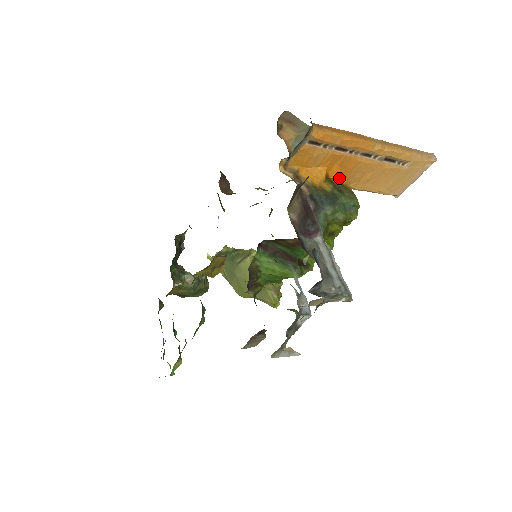
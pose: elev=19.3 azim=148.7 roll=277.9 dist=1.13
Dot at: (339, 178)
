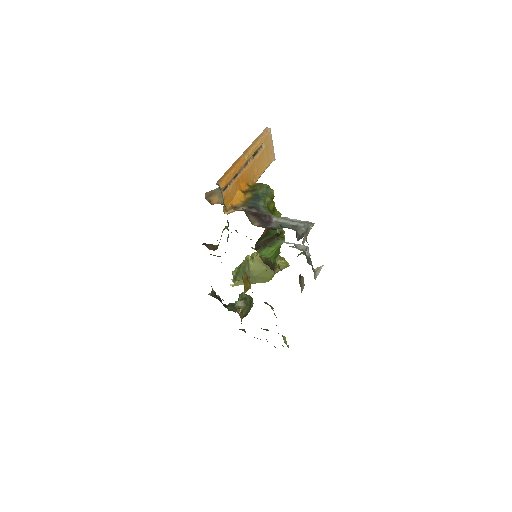
Dot at: (248, 186)
